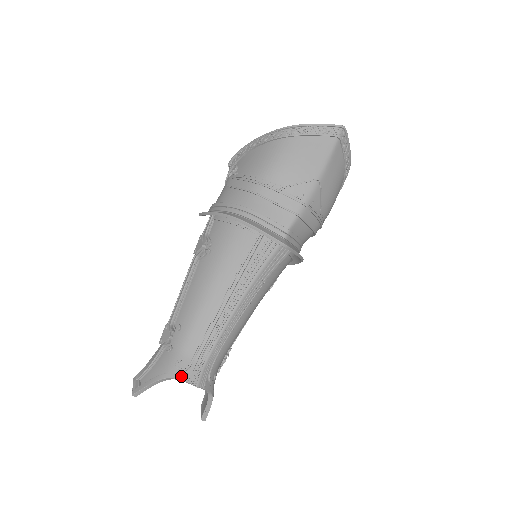
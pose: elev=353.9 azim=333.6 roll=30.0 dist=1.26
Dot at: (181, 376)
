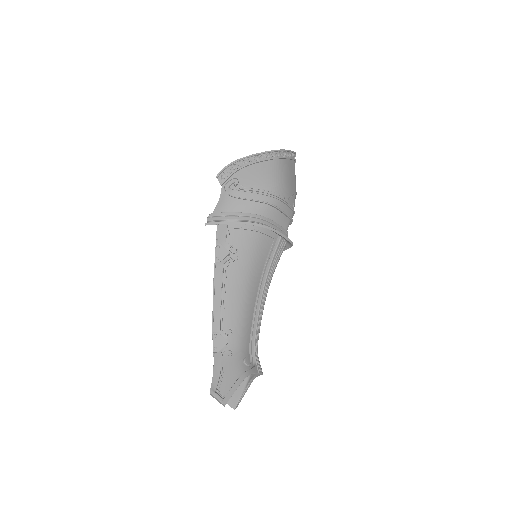
Dot at: (254, 370)
